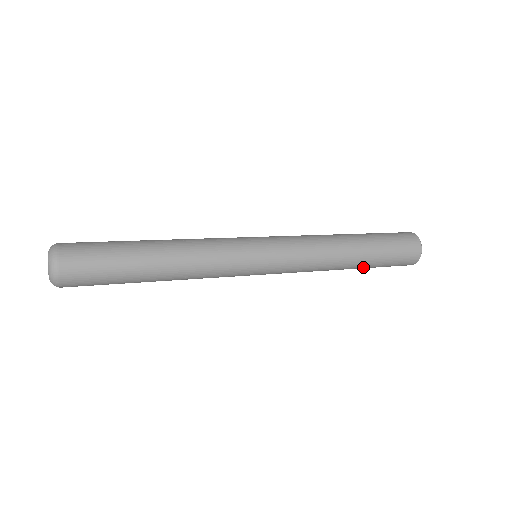
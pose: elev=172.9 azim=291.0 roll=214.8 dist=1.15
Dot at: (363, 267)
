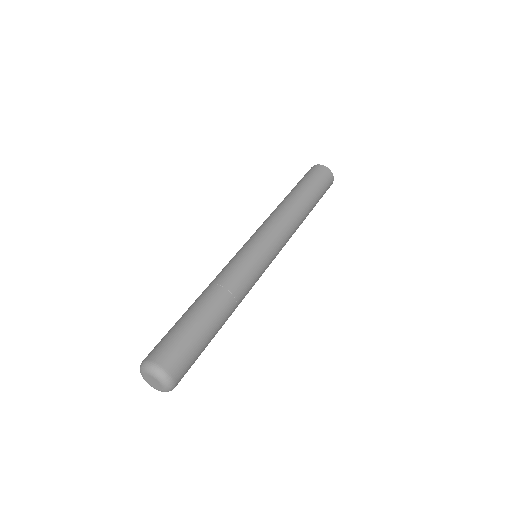
Dot at: occluded
